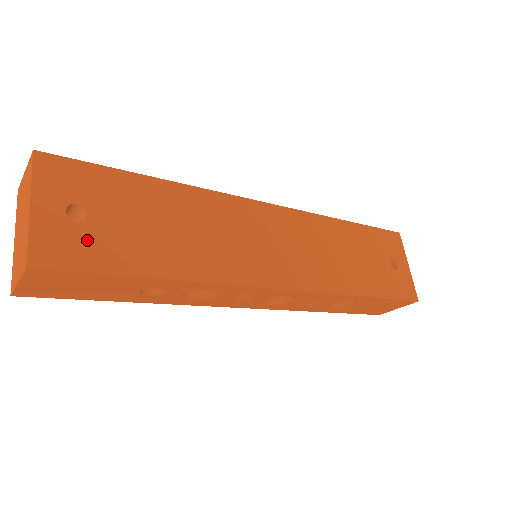
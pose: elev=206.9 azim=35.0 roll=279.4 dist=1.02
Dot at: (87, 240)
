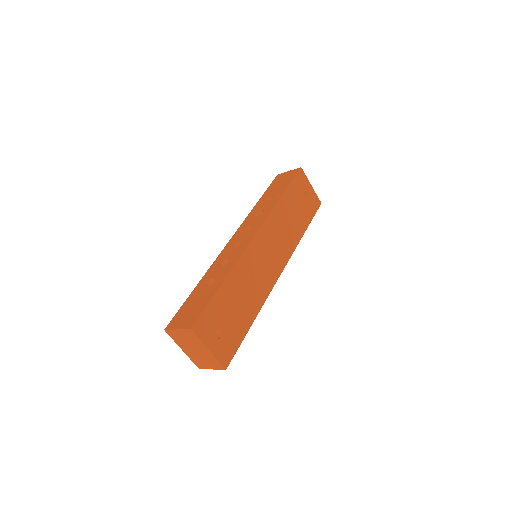
Dot at: (229, 339)
